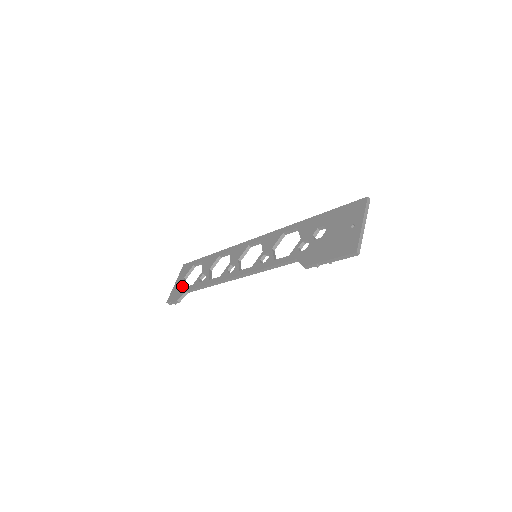
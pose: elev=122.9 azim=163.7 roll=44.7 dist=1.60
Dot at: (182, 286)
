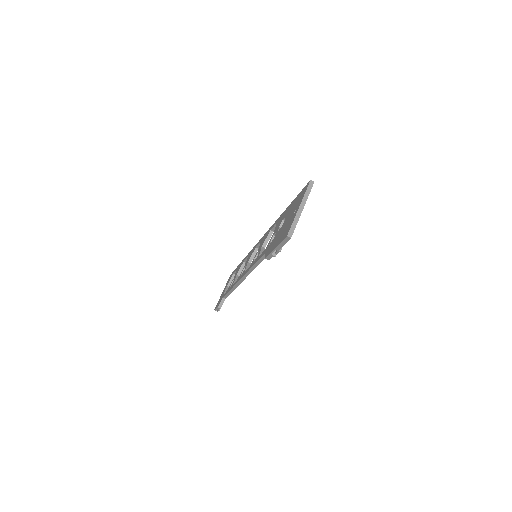
Dot at: (223, 293)
